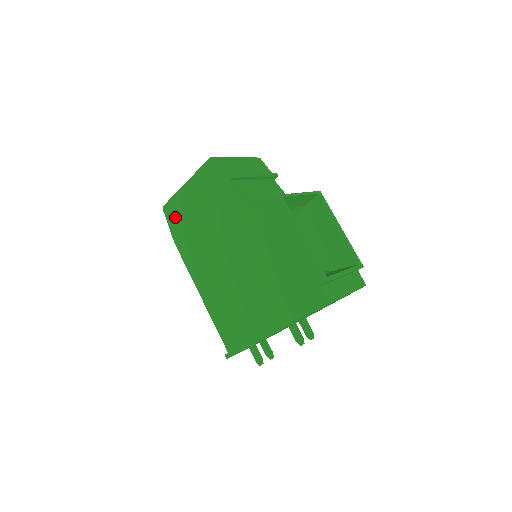
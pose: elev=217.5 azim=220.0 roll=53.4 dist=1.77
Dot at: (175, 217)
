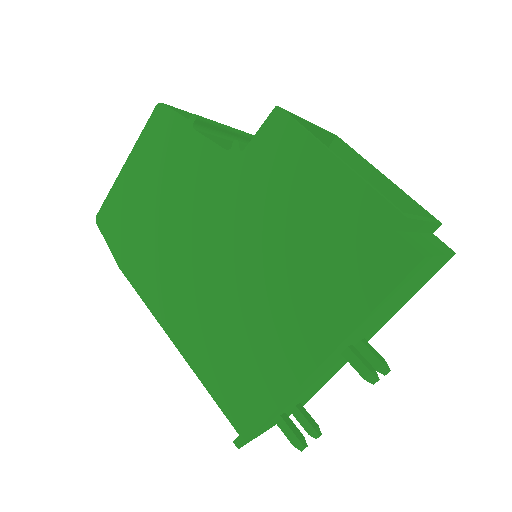
Dot at: (115, 225)
